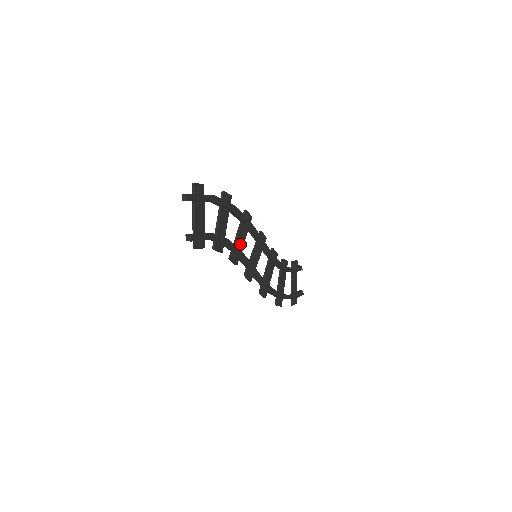
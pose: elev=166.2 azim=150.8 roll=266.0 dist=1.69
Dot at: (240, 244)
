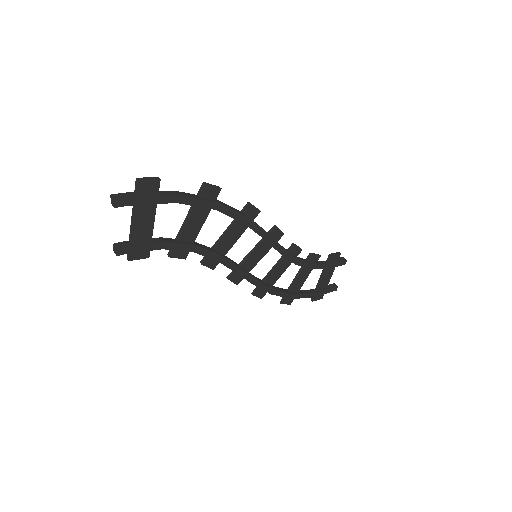
Dot at: (225, 246)
